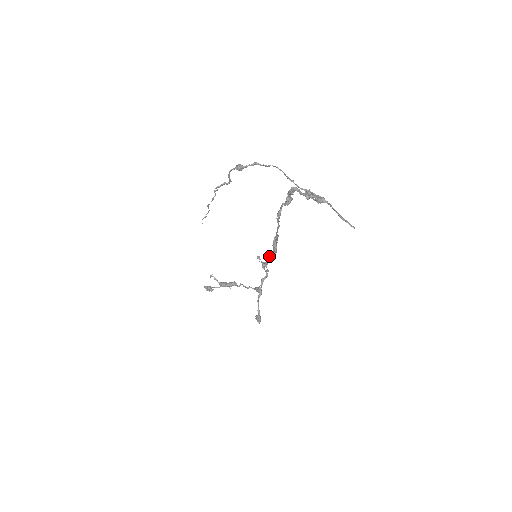
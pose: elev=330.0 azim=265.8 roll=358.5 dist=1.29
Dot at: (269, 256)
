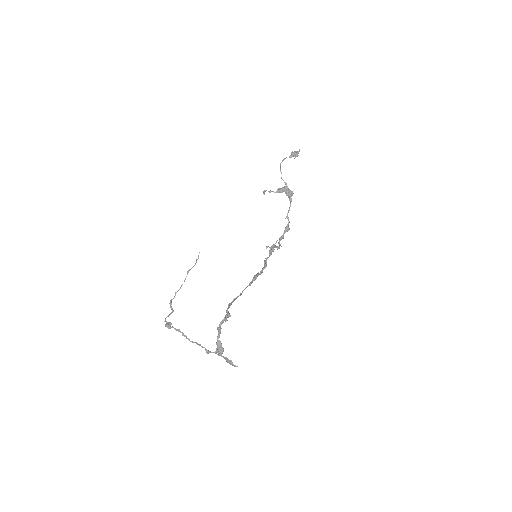
Dot at: (264, 263)
